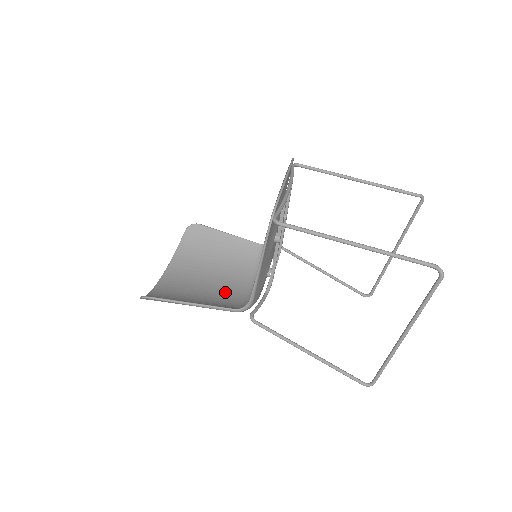
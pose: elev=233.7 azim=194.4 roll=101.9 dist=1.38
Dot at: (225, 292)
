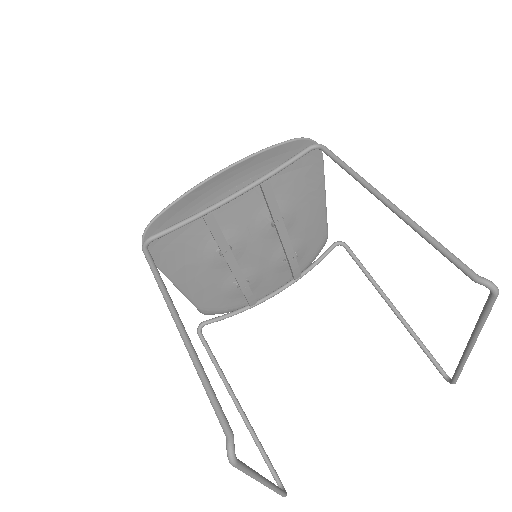
Dot at: occluded
